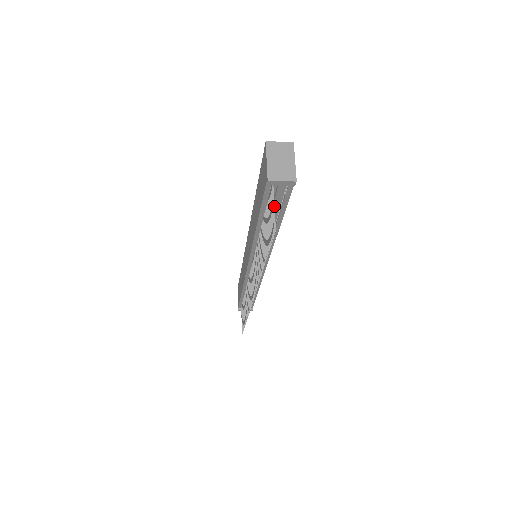
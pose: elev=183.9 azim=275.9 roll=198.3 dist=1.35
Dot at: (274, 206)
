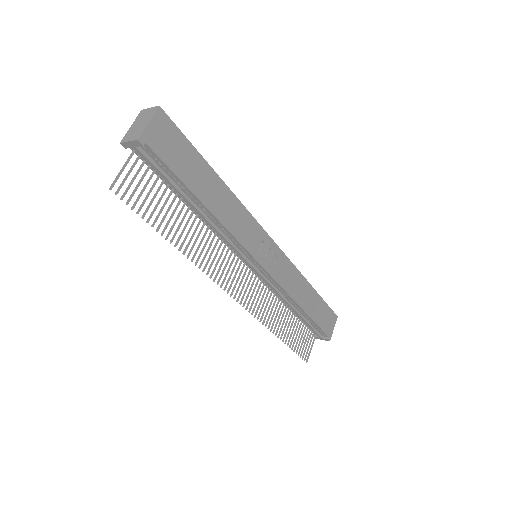
Dot at: (123, 167)
